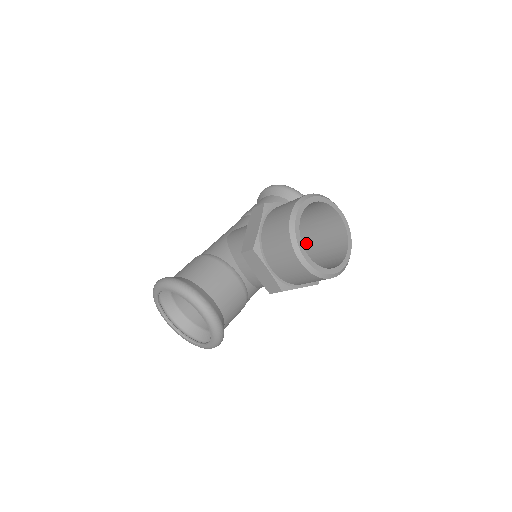
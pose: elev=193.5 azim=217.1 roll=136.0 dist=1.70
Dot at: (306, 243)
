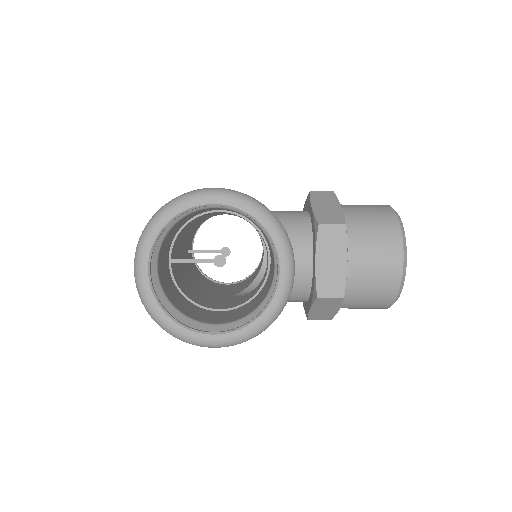
Dot at: occluded
